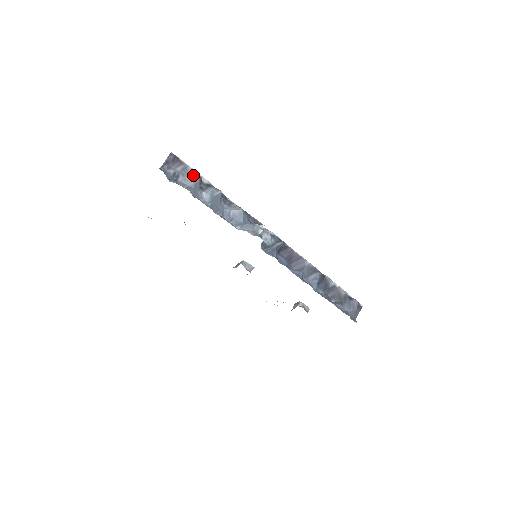
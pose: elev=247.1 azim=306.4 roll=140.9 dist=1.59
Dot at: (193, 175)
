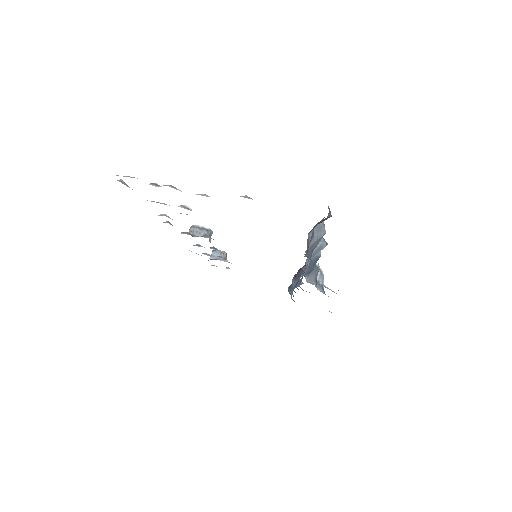
Dot at: (324, 233)
